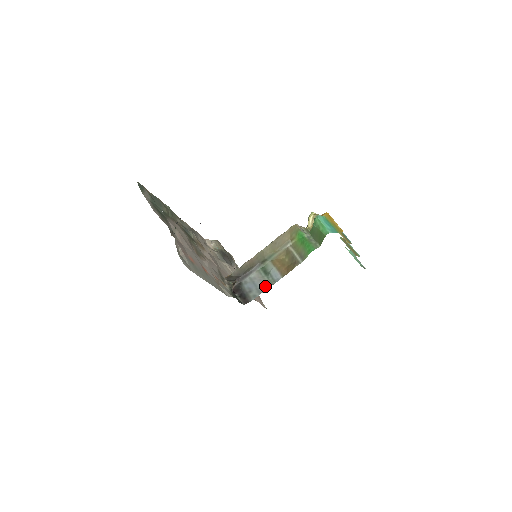
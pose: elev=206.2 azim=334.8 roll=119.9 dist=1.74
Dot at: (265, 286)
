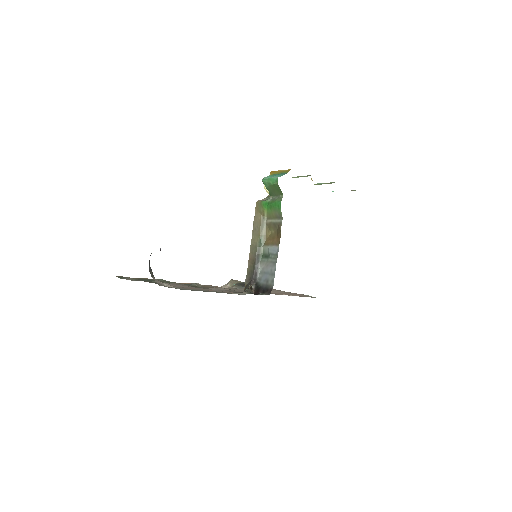
Dot at: (273, 266)
